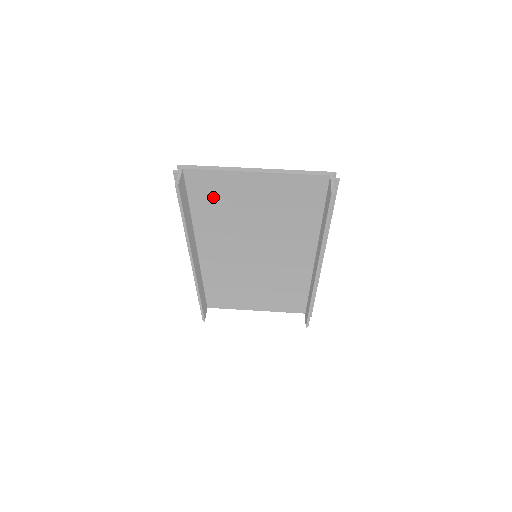
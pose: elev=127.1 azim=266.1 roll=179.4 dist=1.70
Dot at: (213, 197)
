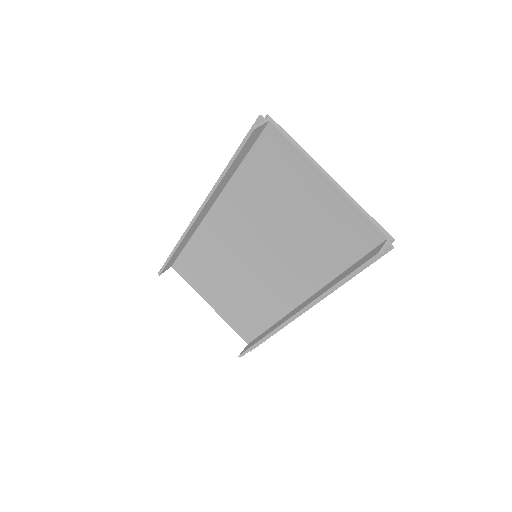
Dot at: (270, 170)
